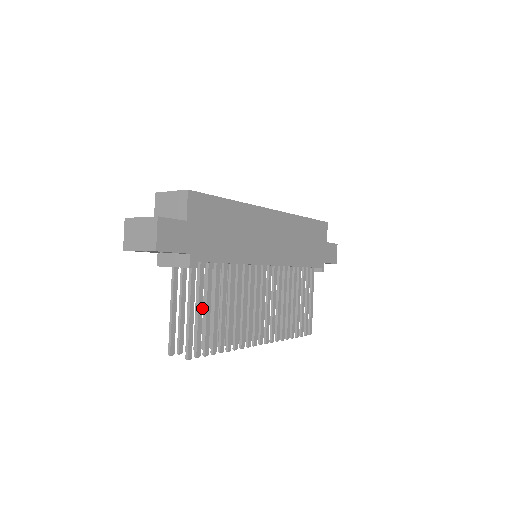
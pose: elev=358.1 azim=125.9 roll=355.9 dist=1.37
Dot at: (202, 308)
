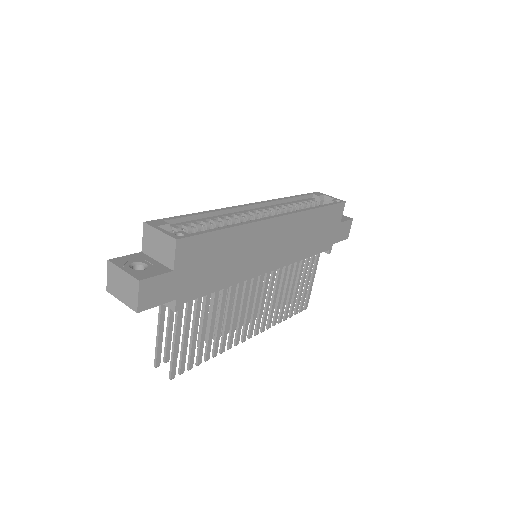
Dot at: (188, 334)
